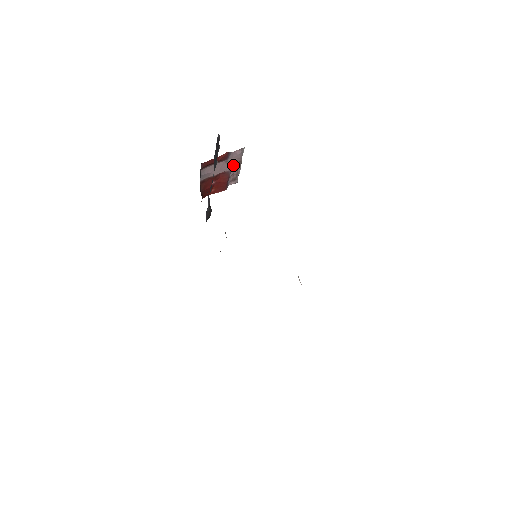
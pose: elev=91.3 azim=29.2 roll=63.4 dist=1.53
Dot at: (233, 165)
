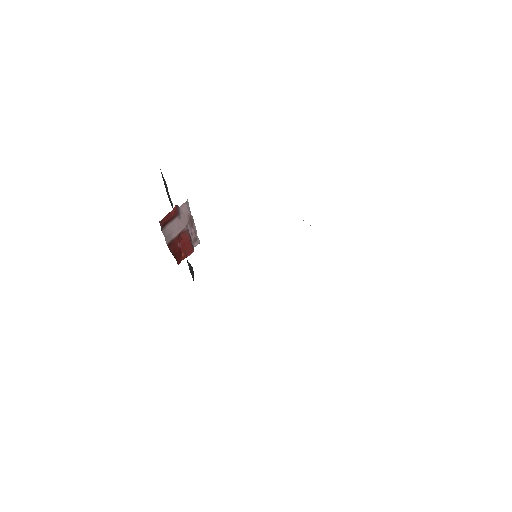
Dot at: (187, 222)
